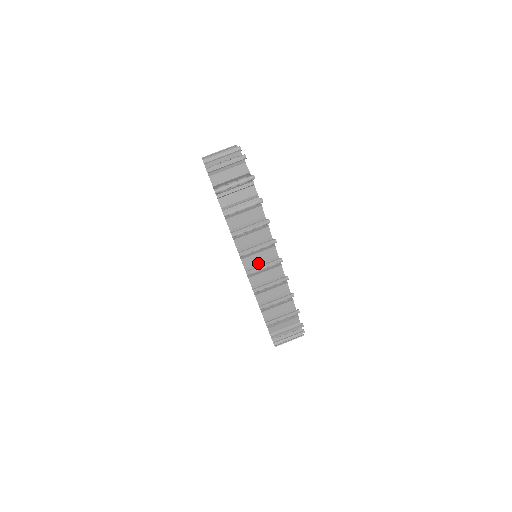
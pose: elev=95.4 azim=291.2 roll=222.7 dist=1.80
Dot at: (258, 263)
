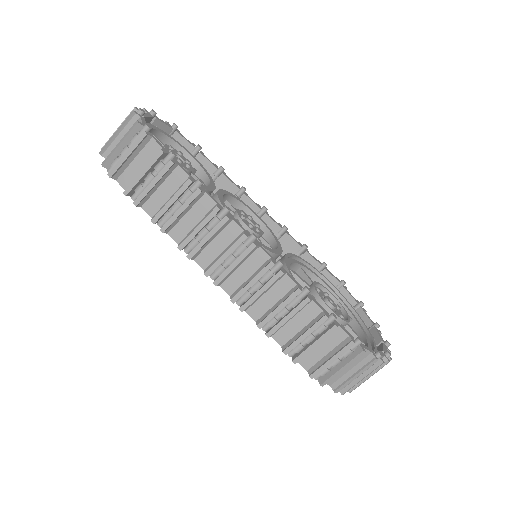
Dot at: (219, 254)
